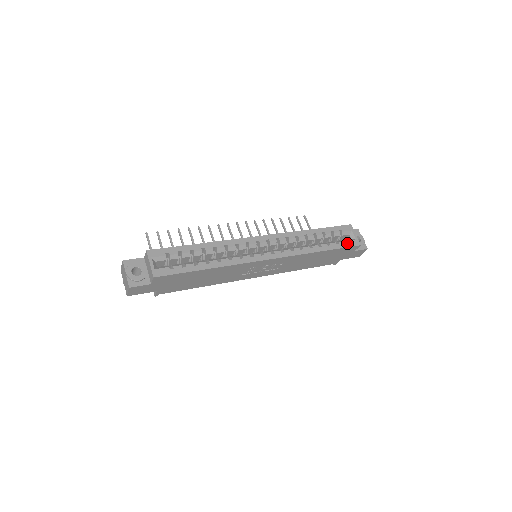
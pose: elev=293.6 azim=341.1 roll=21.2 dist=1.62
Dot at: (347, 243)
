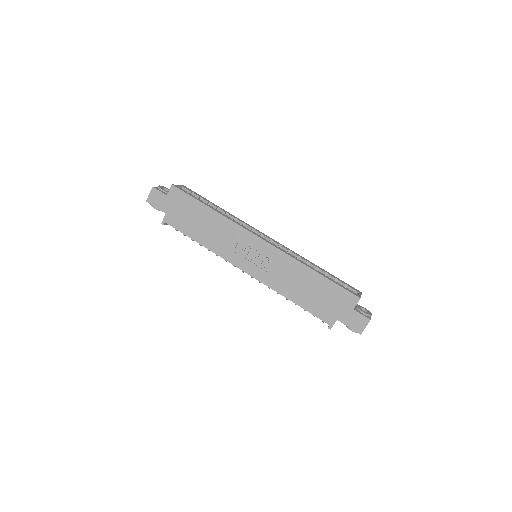
Dot at: (346, 288)
